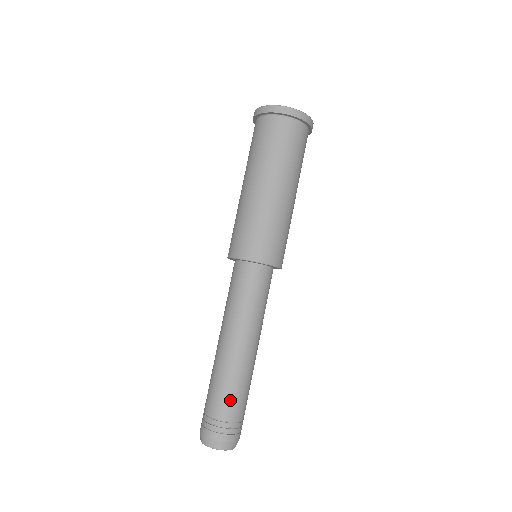
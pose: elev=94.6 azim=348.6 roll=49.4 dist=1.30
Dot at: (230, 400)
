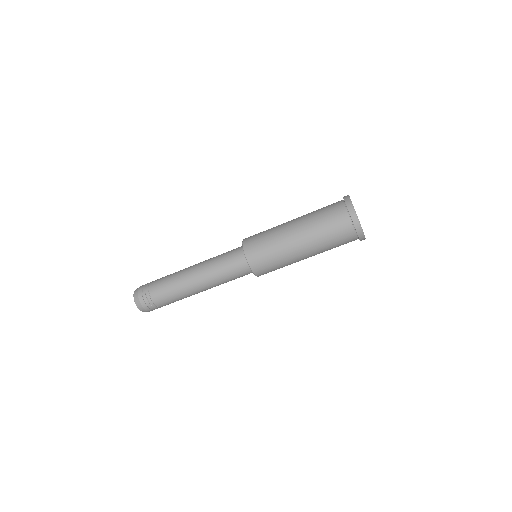
Dot at: (163, 292)
